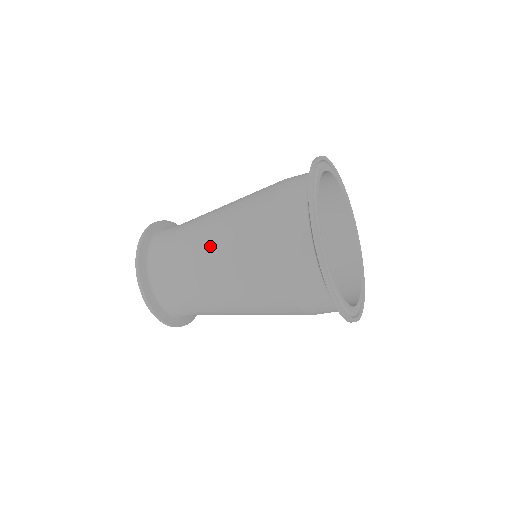
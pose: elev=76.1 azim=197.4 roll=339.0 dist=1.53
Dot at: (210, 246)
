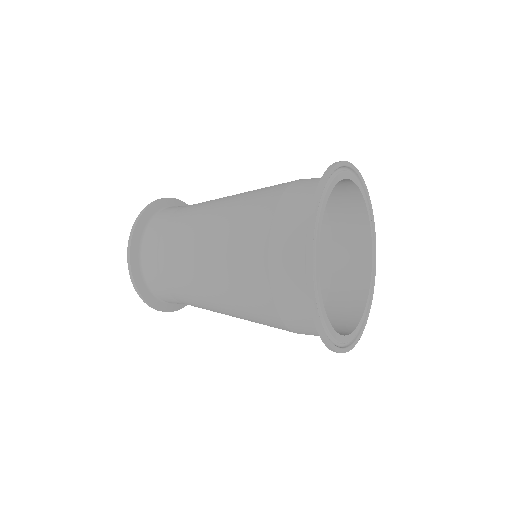
Dot at: (209, 218)
